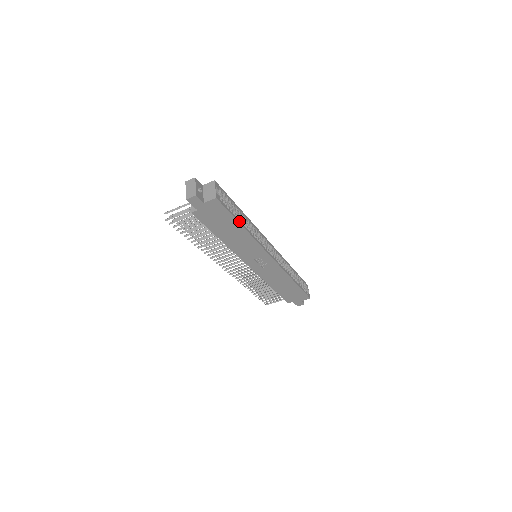
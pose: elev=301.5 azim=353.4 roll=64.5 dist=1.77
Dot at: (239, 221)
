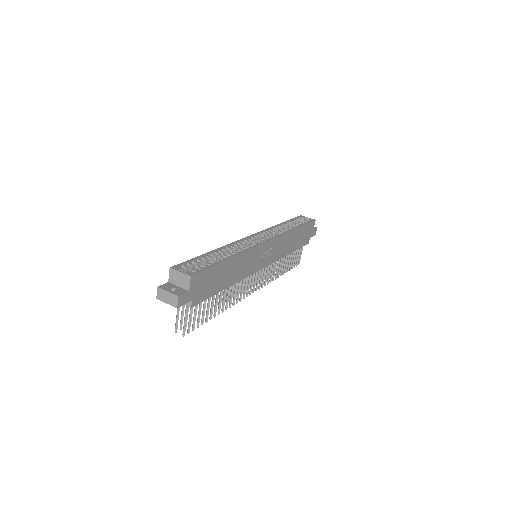
Dot at: (221, 261)
